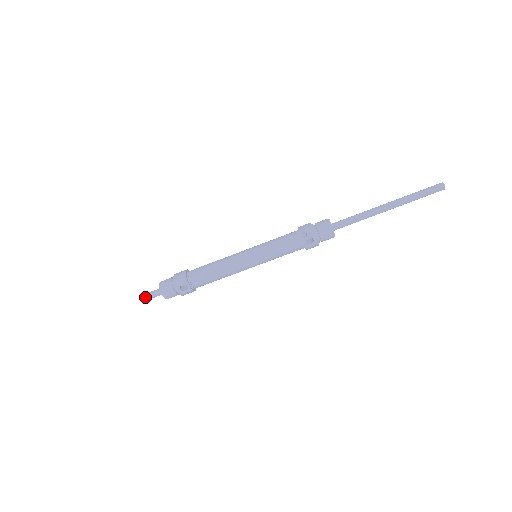
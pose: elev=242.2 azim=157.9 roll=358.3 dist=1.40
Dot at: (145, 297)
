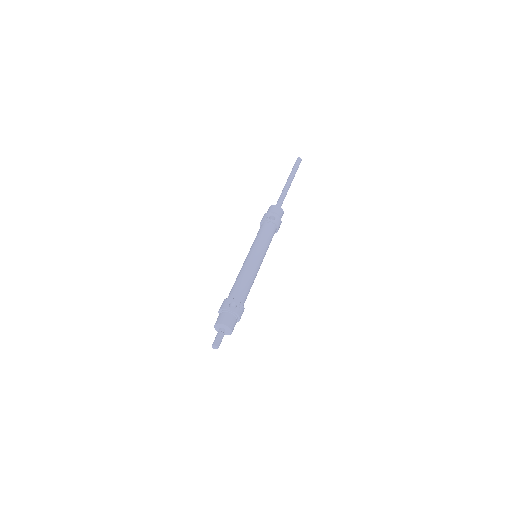
Dot at: (214, 344)
